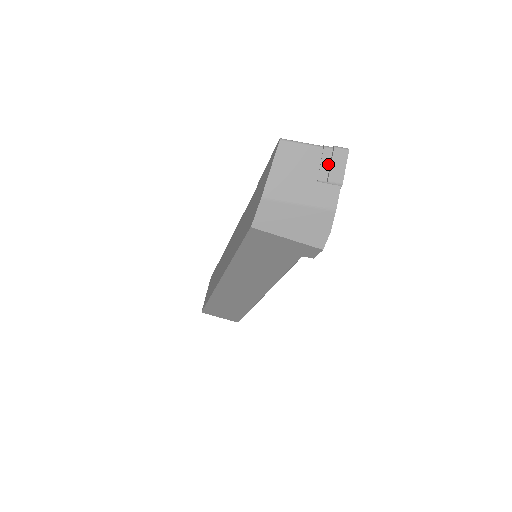
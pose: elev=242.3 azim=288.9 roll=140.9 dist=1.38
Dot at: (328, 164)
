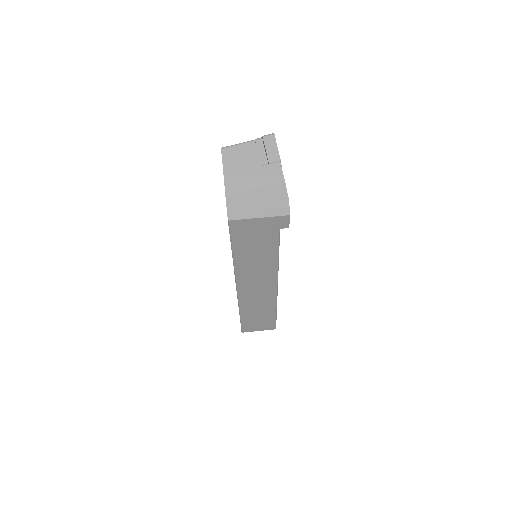
Dot at: (263, 150)
